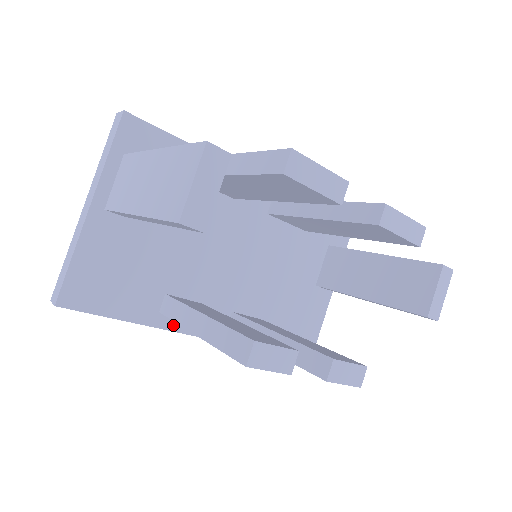
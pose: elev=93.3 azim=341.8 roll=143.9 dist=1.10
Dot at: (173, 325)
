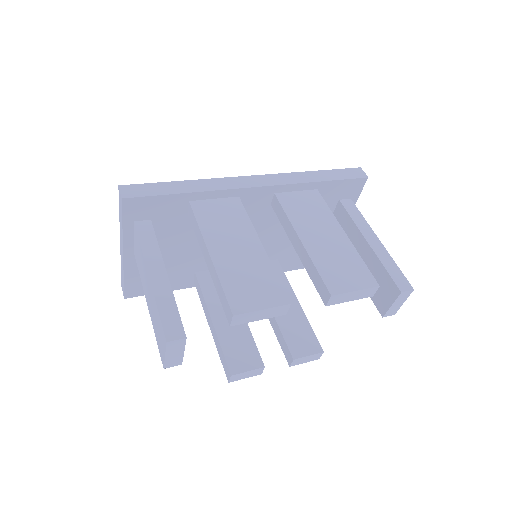
Dot at: occluded
